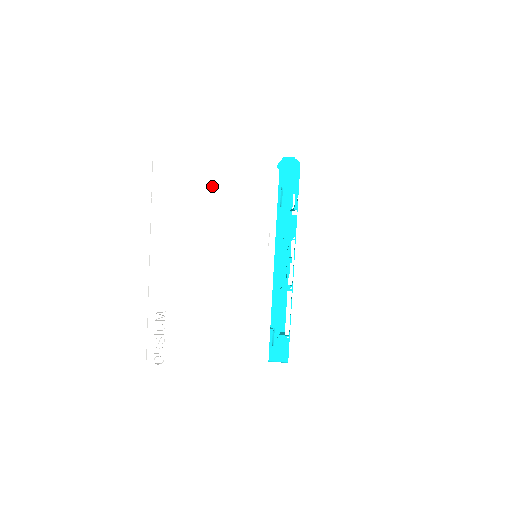
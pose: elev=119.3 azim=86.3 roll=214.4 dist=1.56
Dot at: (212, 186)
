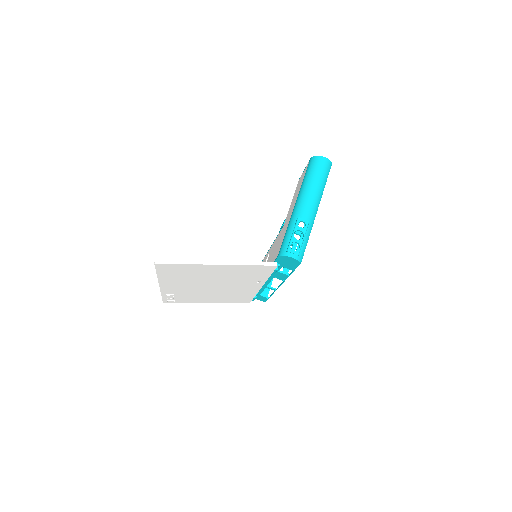
Dot at: (210, 270)
